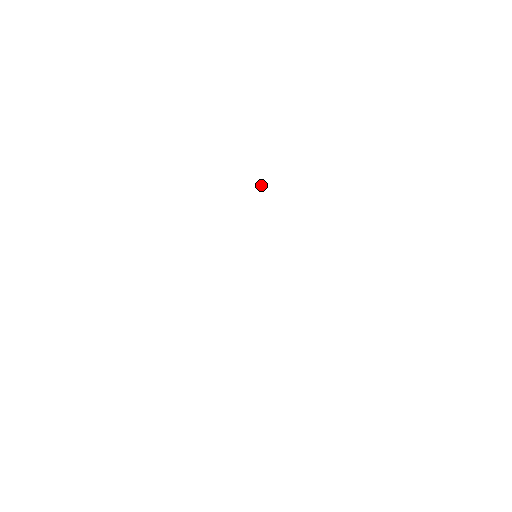
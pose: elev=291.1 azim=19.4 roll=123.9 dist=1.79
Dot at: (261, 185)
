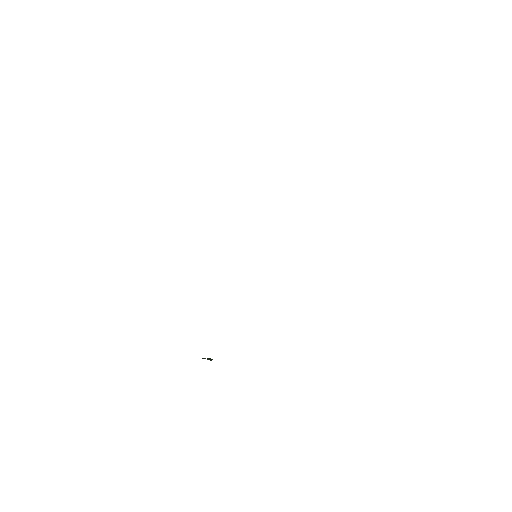
Dot at: occluded
